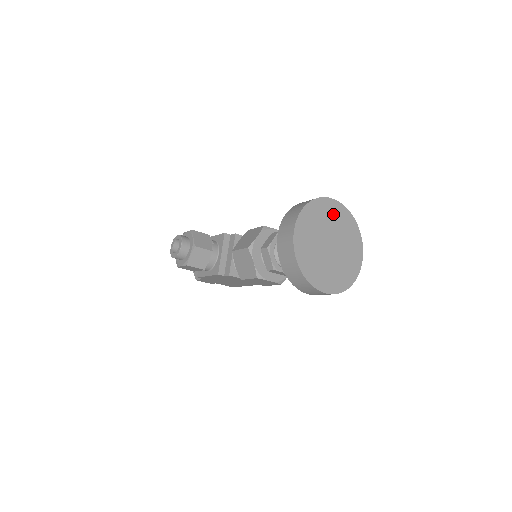
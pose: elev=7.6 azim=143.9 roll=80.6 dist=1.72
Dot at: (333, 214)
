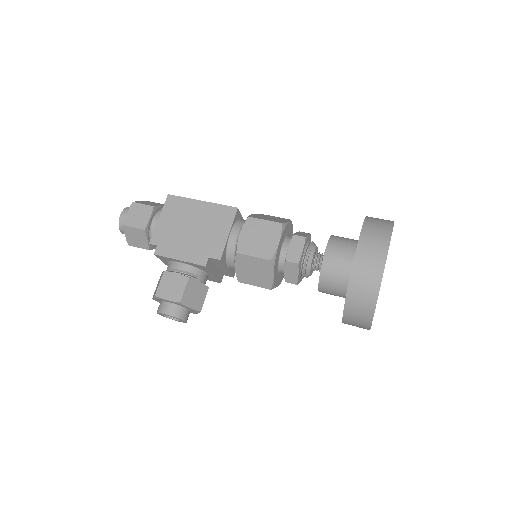
Dot at: occluded
